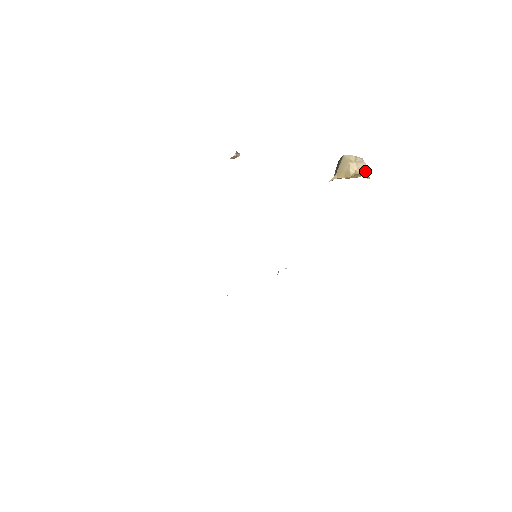
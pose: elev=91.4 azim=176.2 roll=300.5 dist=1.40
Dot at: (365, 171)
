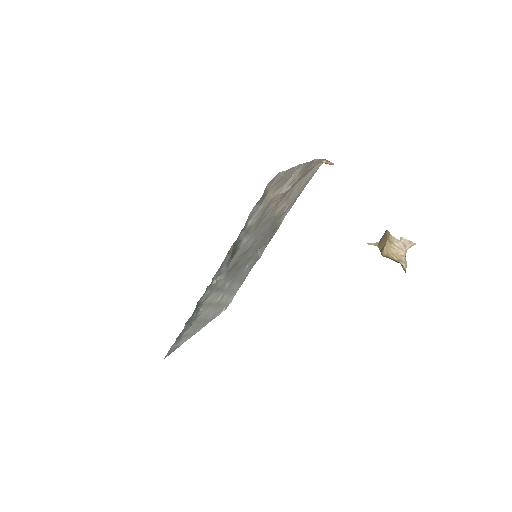
Dot at: (400, 261)
